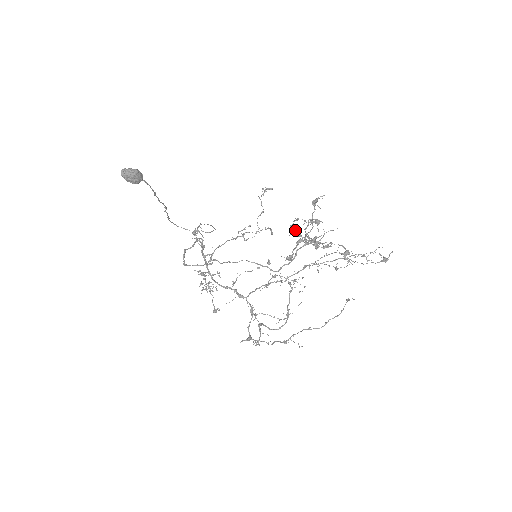
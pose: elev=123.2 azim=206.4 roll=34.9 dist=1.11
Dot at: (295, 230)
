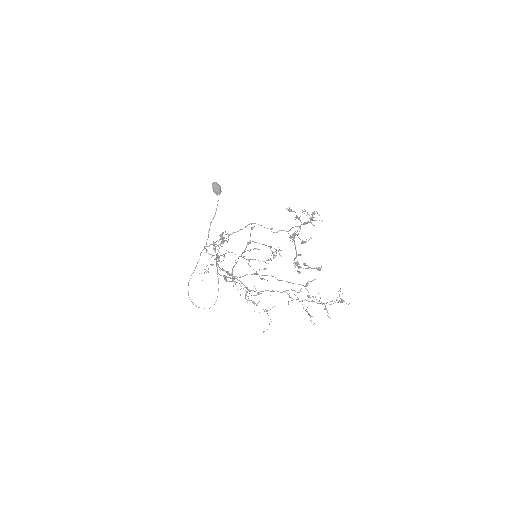
Dot at: (293, 235)
